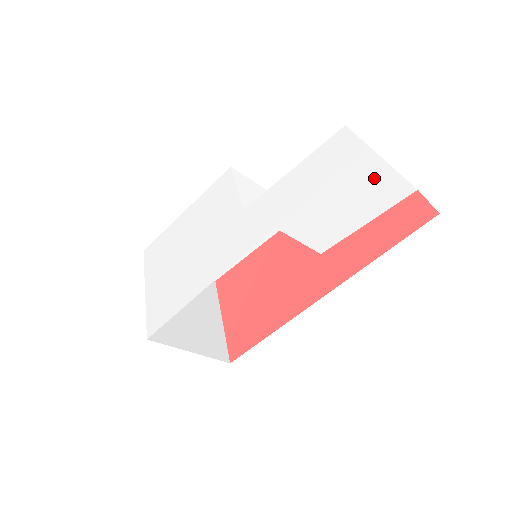
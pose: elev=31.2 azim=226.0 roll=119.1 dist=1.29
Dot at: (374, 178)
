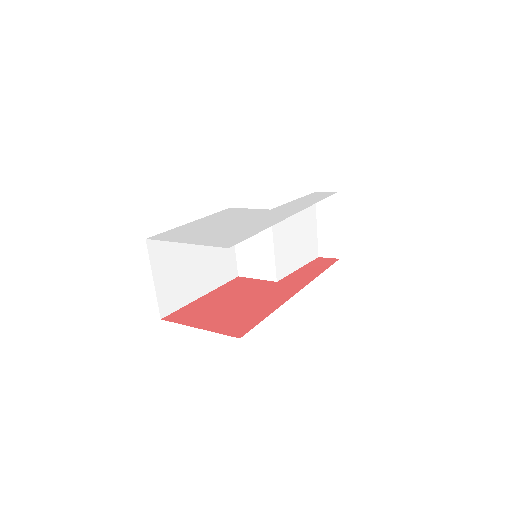
Dot at: (311, 234)
